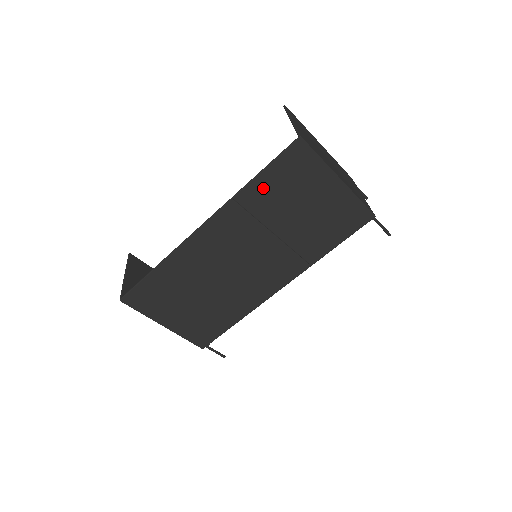
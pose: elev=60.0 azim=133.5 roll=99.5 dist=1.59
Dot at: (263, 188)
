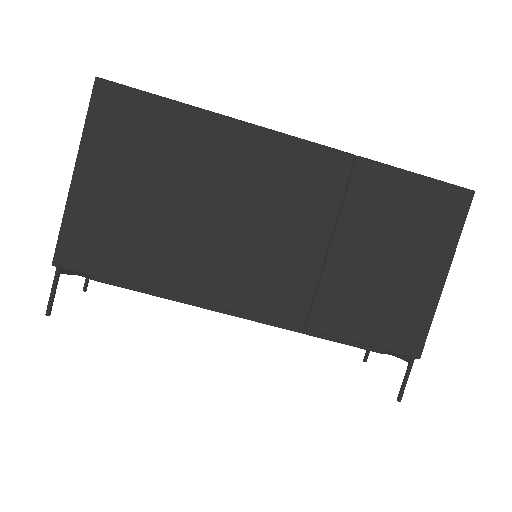
Dot at: (390, 187)
